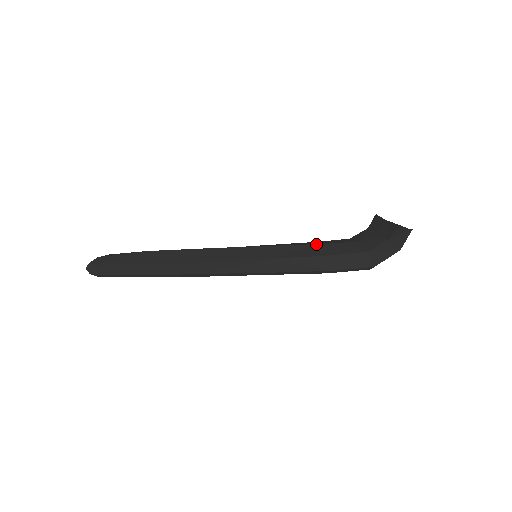
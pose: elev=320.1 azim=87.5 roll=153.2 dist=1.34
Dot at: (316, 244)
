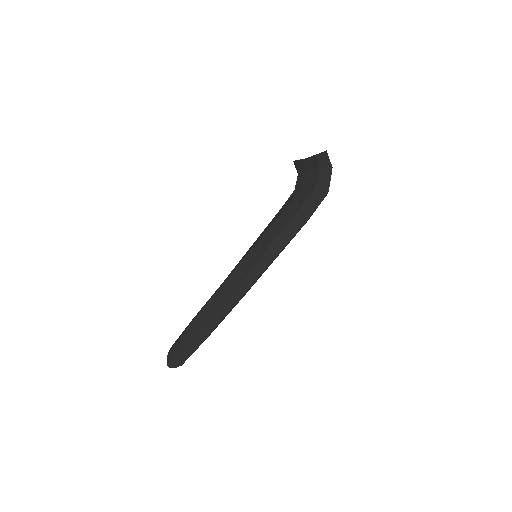
Dot at: (282, 213)
